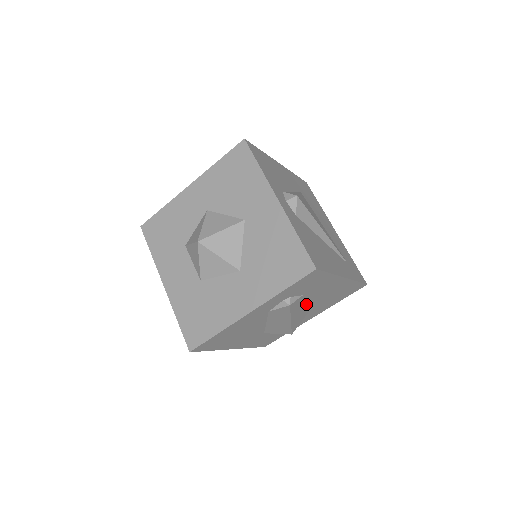
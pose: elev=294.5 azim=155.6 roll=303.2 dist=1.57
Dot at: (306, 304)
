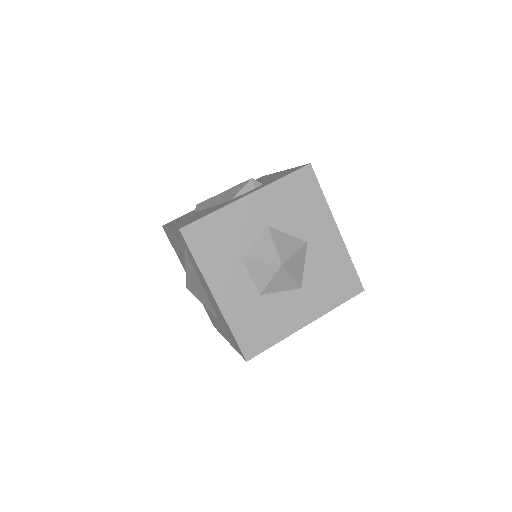
Dot at: occluded
